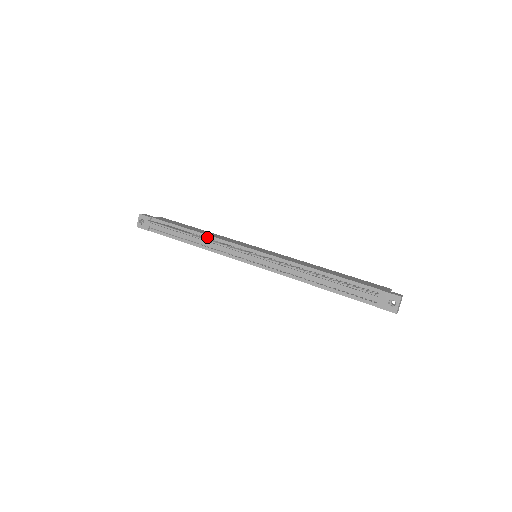
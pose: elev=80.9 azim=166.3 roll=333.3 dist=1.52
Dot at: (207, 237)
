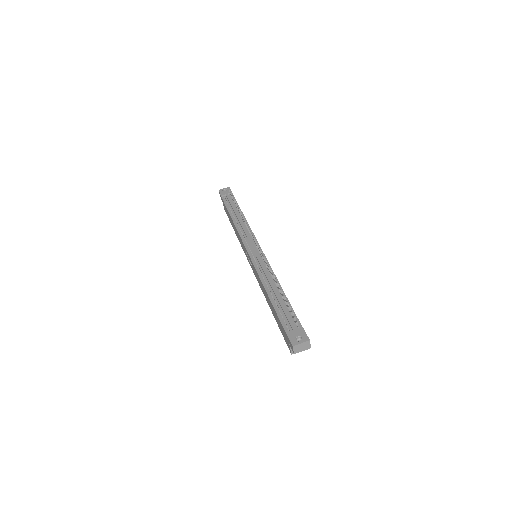
Dot at: (246, 222)
